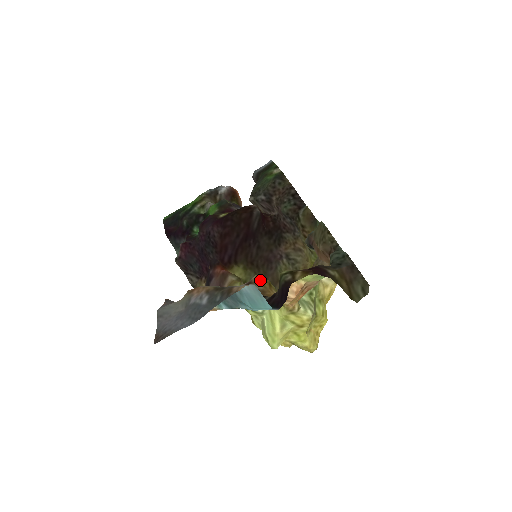
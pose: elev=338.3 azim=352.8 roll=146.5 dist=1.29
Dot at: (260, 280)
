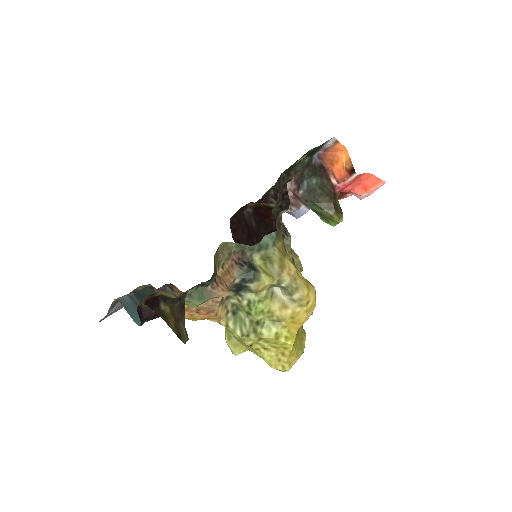
Dot at: occluded
